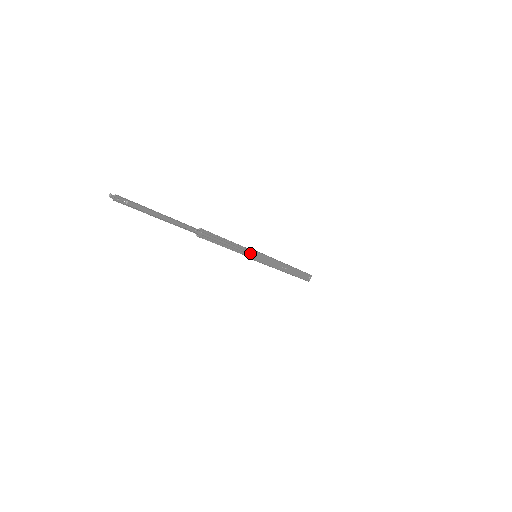
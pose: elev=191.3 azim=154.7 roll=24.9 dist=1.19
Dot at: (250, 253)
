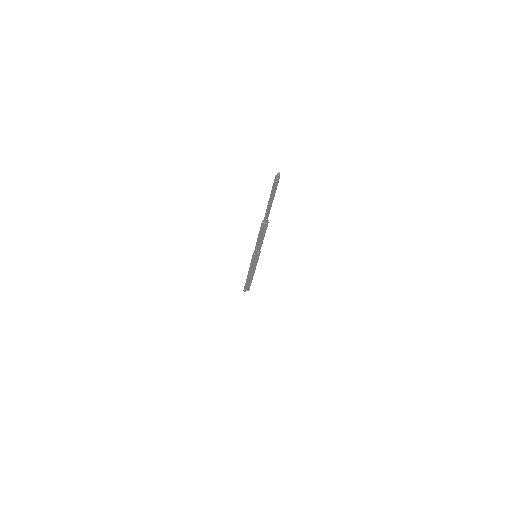
Dot at: (257, 252)
